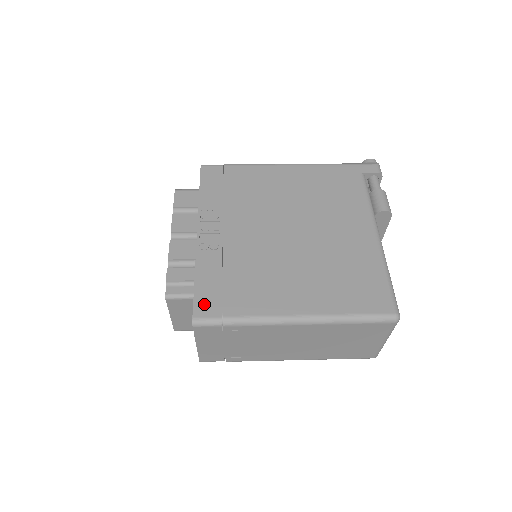
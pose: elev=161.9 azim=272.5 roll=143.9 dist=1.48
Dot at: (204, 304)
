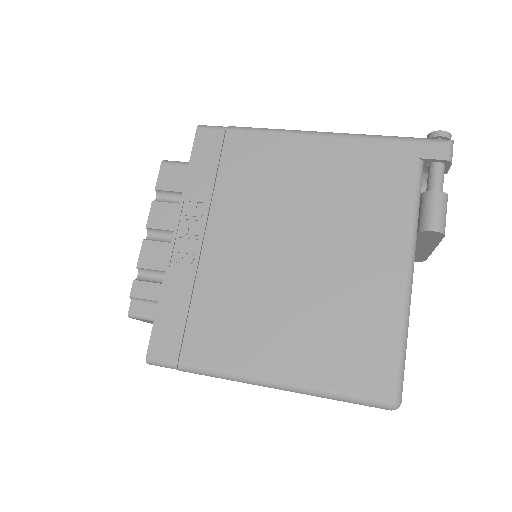
Dot at: (162, 340)
